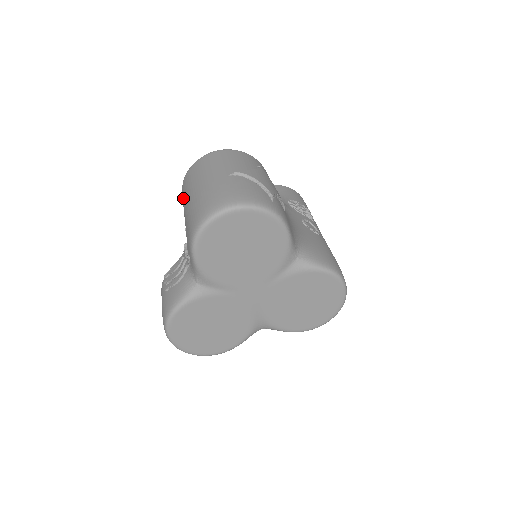
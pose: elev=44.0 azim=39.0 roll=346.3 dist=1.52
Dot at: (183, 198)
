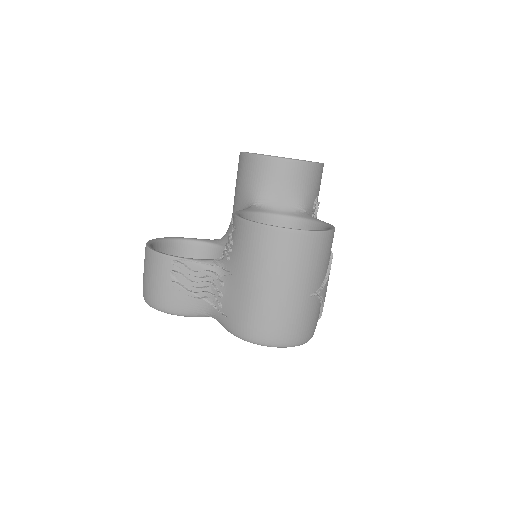
Dot at: (251, 252)
